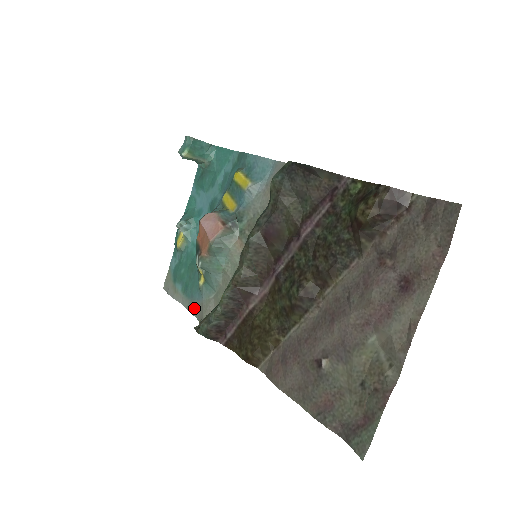
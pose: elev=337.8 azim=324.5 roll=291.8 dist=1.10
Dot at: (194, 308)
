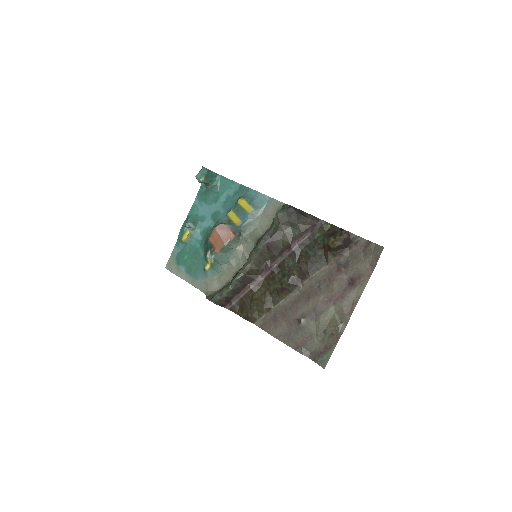
Dot at: (198, 284)
